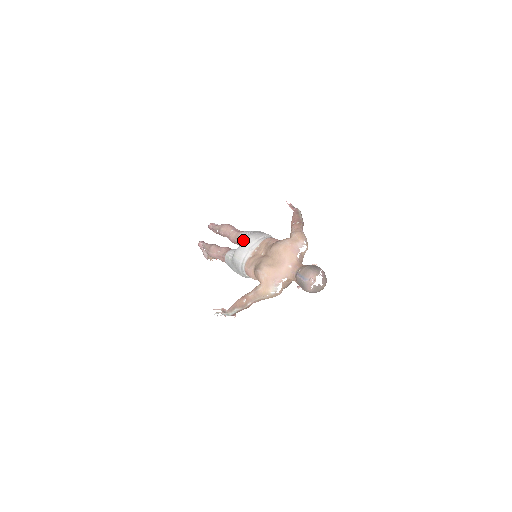
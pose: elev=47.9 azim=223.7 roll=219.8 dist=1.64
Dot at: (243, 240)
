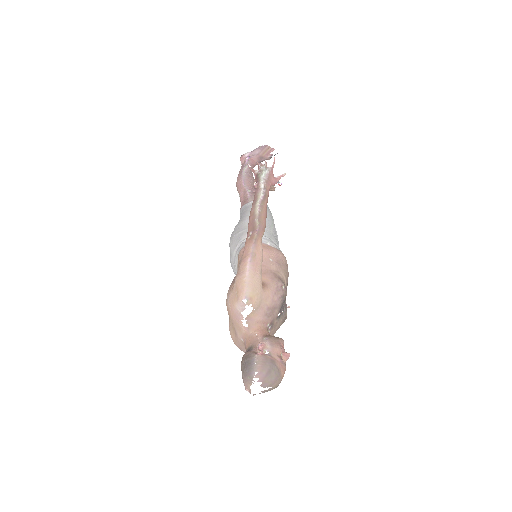
Dot at: occluded
